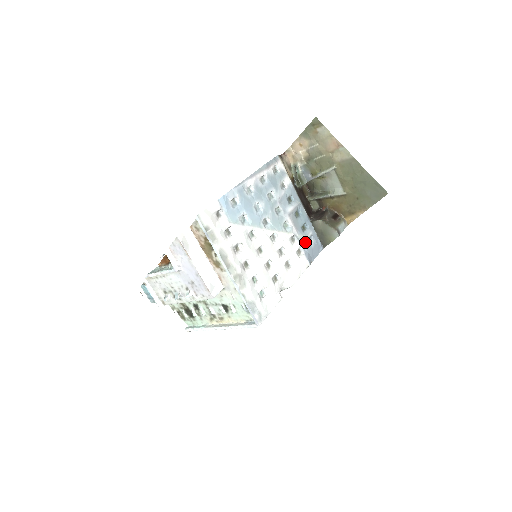
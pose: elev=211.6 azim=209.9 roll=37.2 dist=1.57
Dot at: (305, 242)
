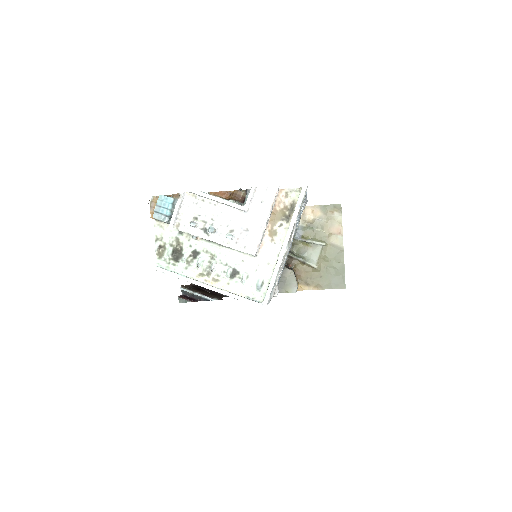
Dot at: occluded
